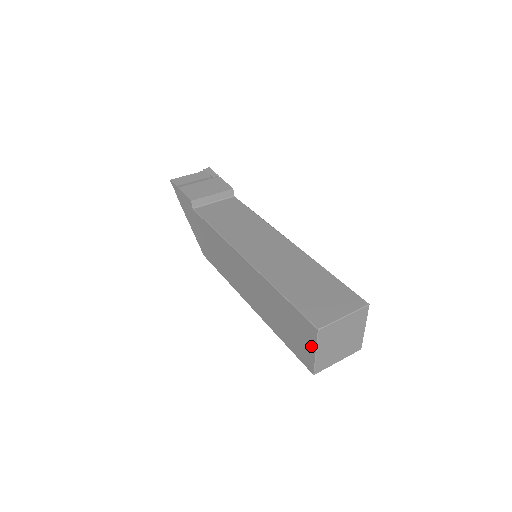
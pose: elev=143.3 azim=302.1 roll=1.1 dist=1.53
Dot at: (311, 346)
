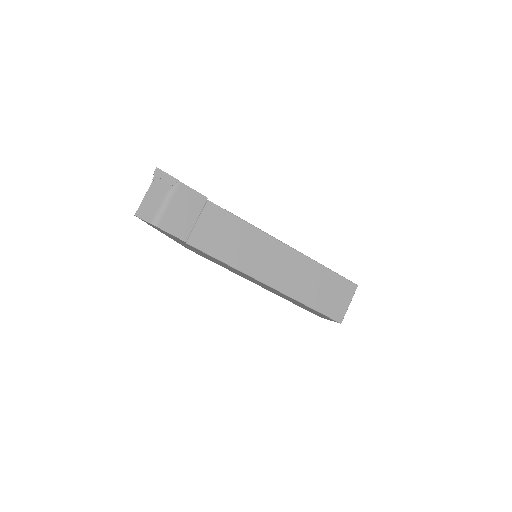
Dot at: (328, 319)
